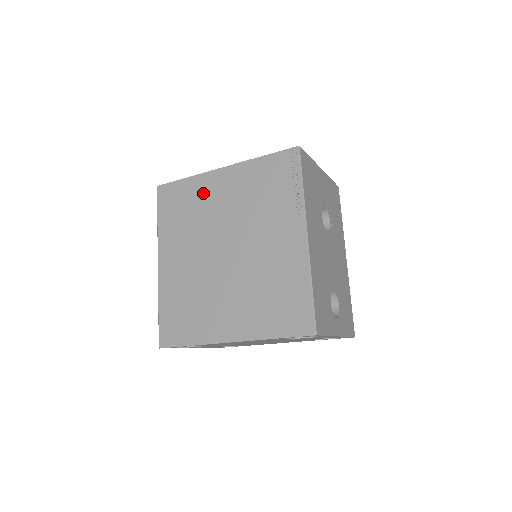
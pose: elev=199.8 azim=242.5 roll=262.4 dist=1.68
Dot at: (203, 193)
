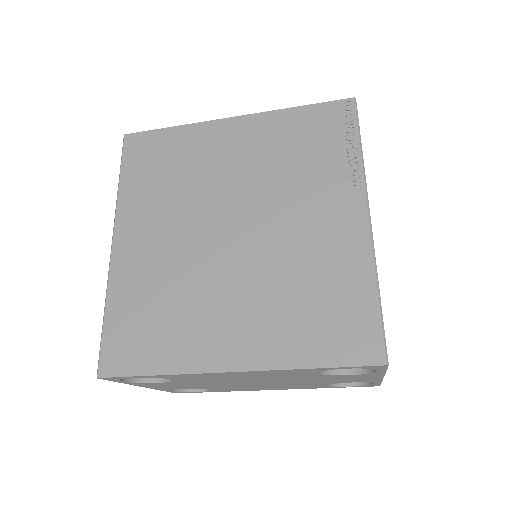
Dot at: (200, 148)
